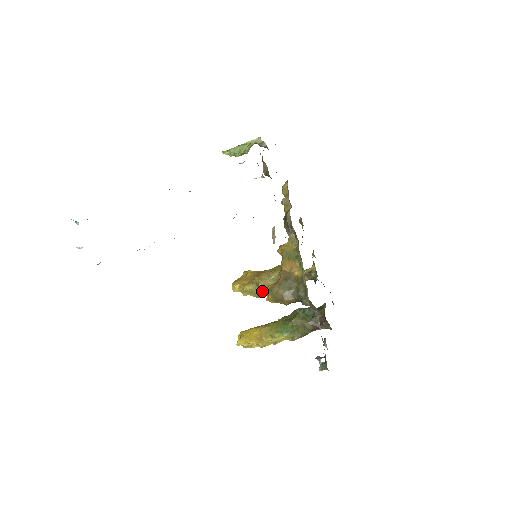
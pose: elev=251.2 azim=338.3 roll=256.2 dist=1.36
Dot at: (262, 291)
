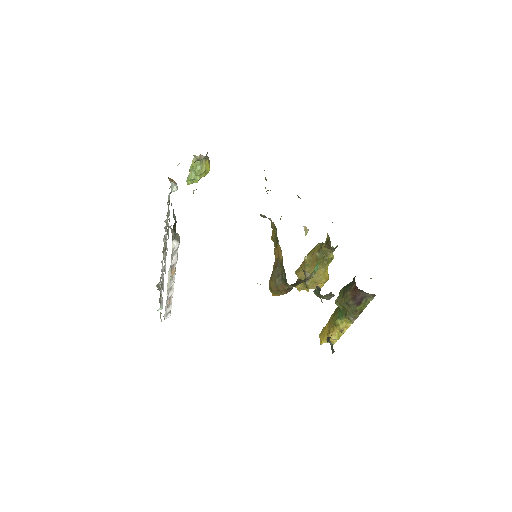
Dot at: occluded
